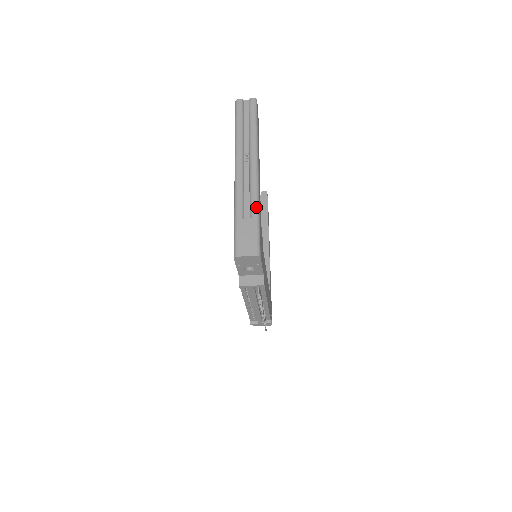
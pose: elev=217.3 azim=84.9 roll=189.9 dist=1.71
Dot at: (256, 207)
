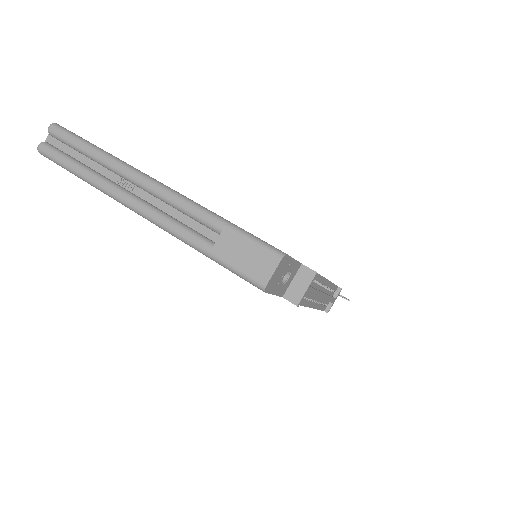
Dot at: (209, 216)
